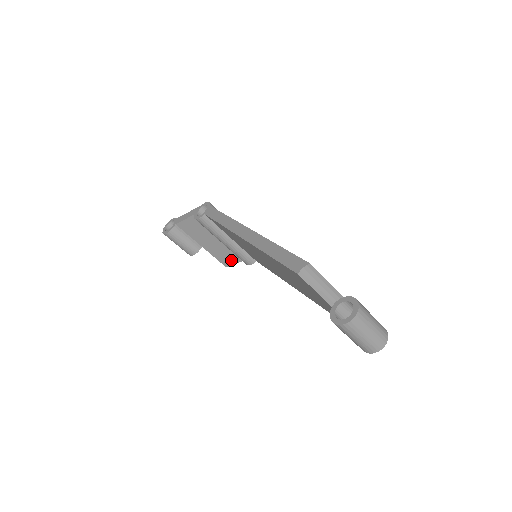
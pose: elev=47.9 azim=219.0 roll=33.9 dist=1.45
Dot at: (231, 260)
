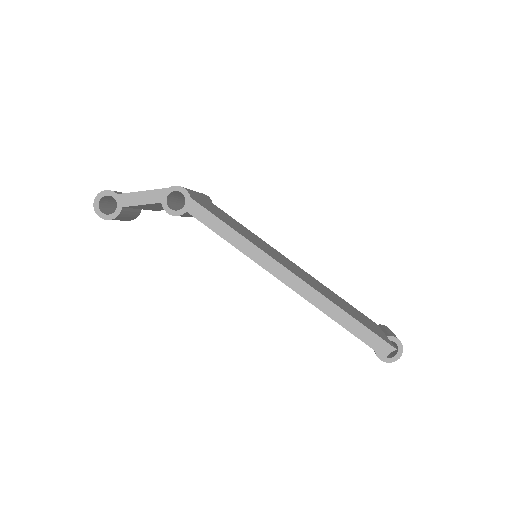
Dot at: occluded
